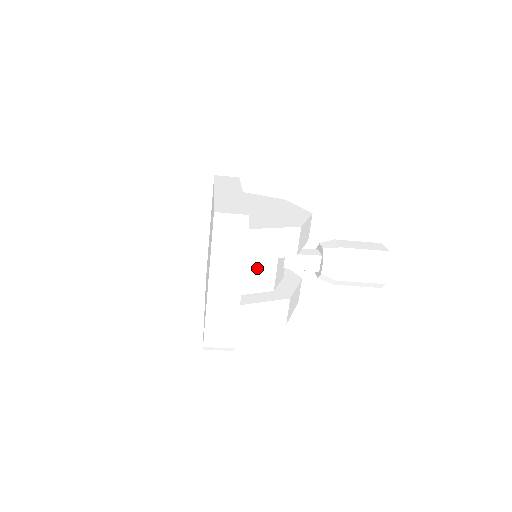
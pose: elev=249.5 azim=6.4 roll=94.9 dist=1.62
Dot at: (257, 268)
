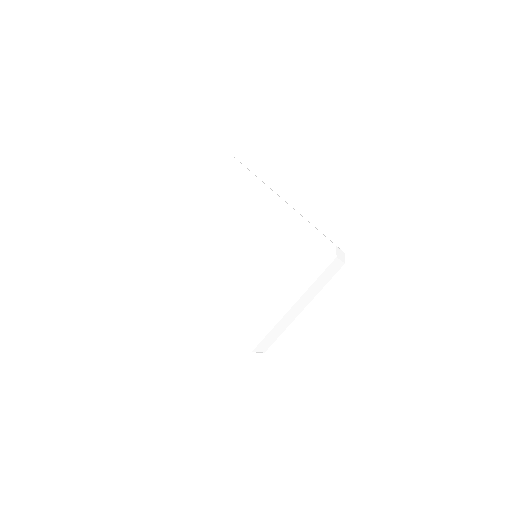
Dot at: occluded
